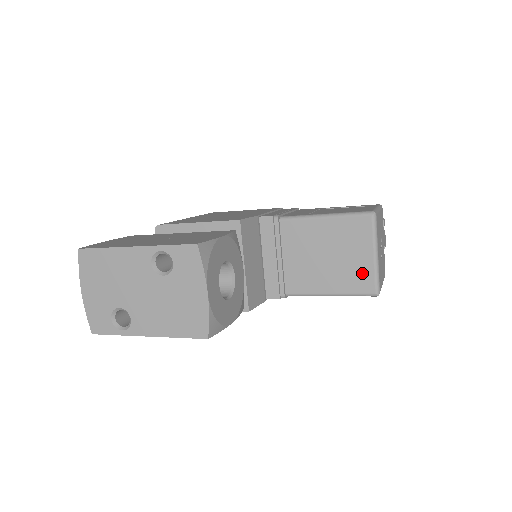
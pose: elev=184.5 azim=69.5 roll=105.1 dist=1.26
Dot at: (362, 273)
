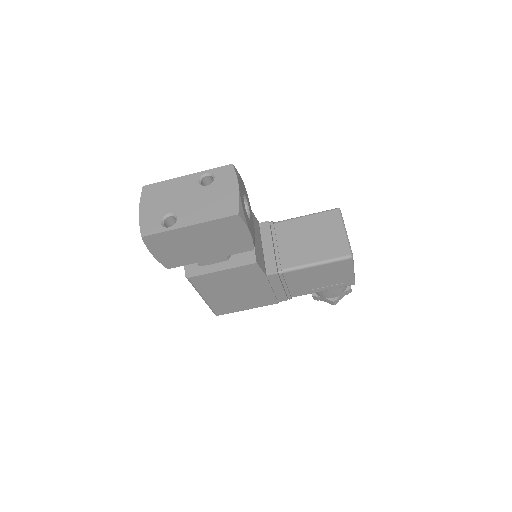
Dot at: (338, 244)
